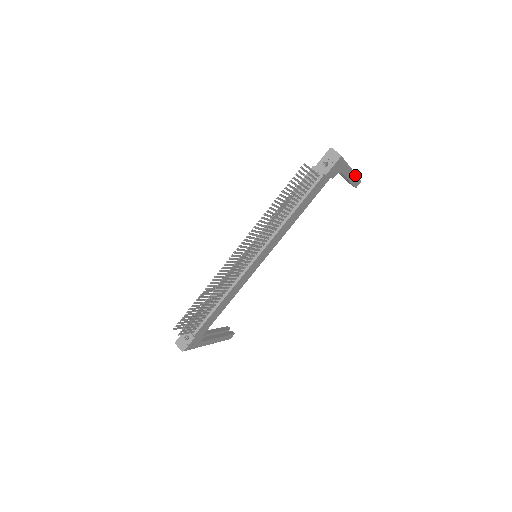
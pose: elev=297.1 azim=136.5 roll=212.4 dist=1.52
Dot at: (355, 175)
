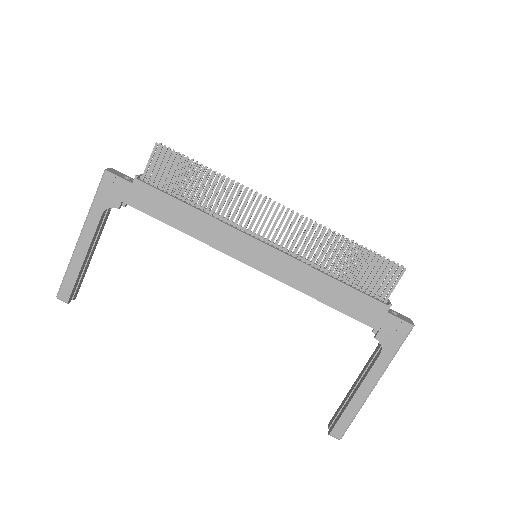
Dot at: (361, 405)
